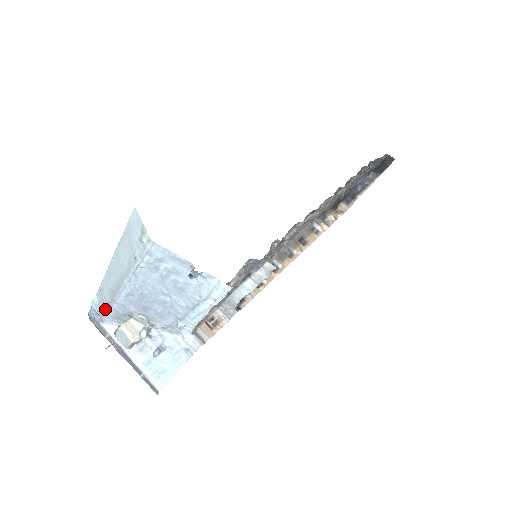
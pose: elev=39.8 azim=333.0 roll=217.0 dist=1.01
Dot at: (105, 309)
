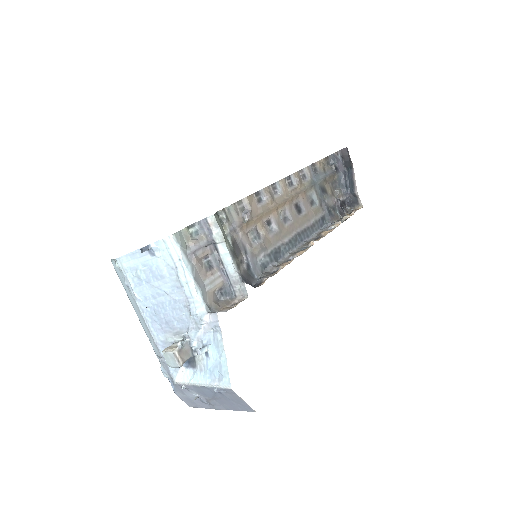
Dot at: (162, 362)
